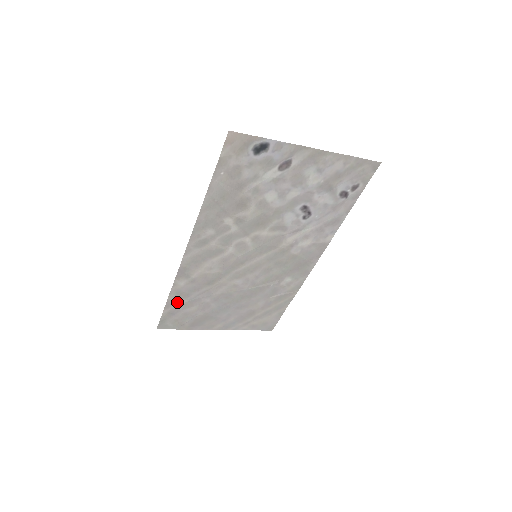
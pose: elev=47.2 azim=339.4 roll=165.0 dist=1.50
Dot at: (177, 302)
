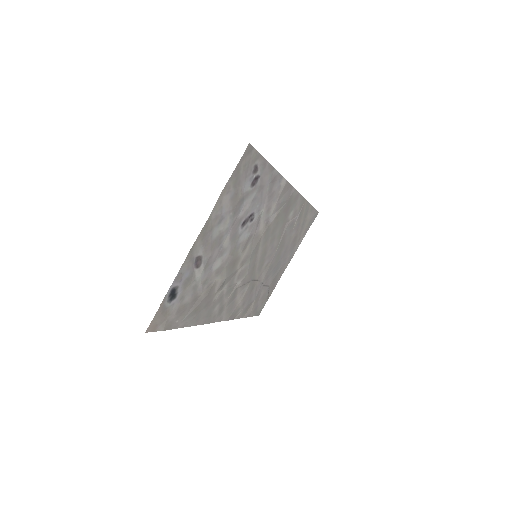
Dot at: (250, 309)
